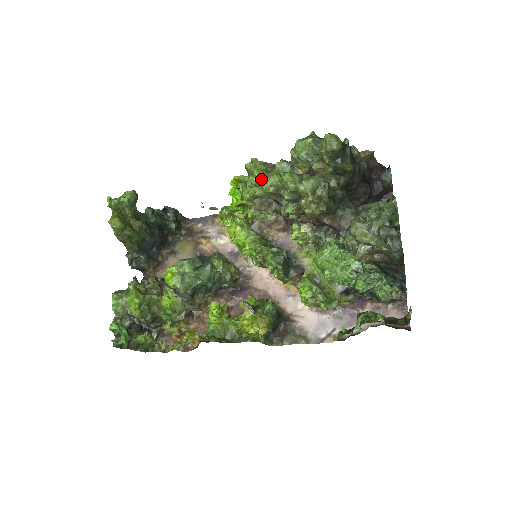
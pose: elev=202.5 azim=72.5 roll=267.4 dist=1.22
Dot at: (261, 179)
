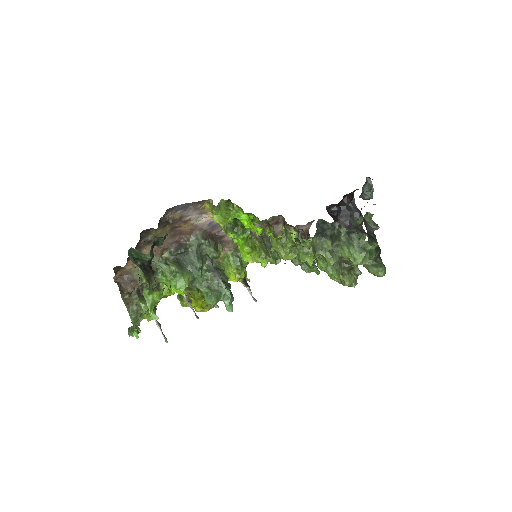
Dot at: occluded
